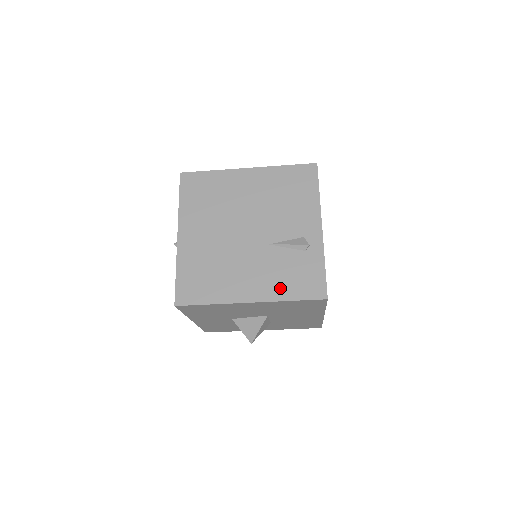
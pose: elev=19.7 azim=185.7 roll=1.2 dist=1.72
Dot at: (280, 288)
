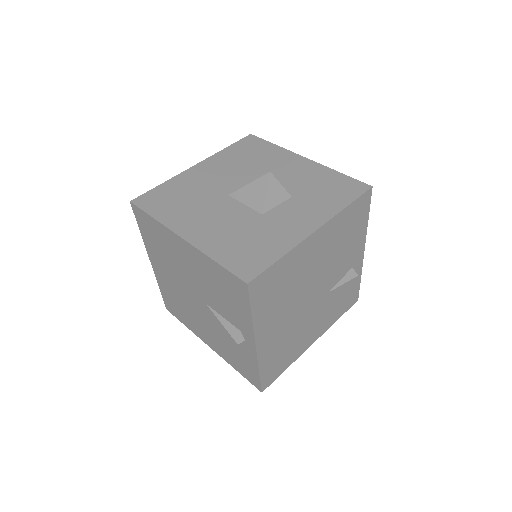
Dot at: (333, 317)
